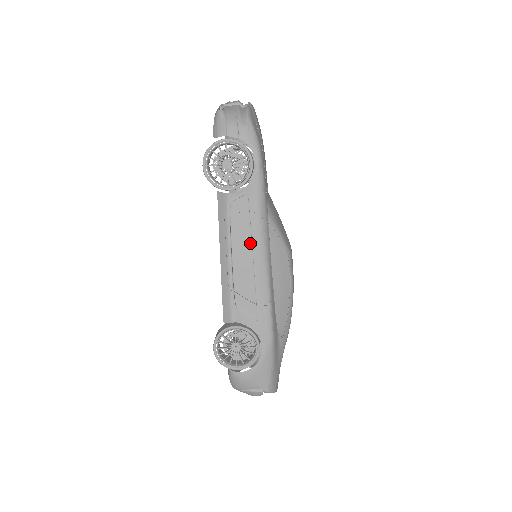
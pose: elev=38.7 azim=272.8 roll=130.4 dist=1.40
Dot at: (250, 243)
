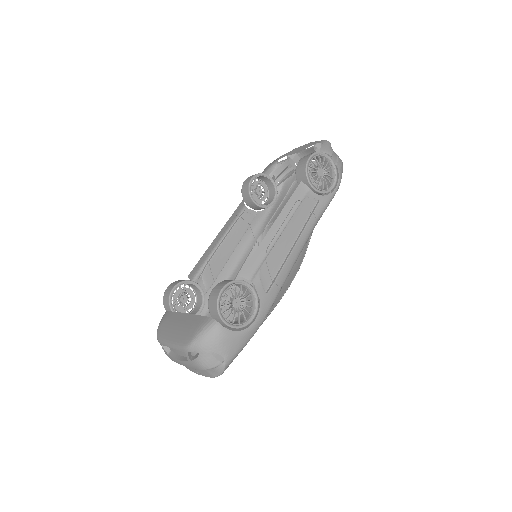
Dot at: (298, 234)
